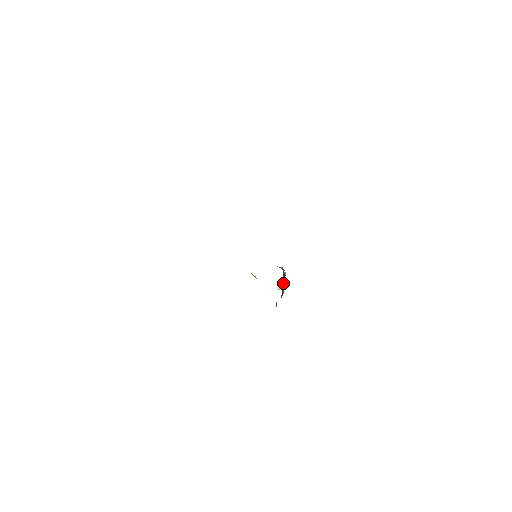
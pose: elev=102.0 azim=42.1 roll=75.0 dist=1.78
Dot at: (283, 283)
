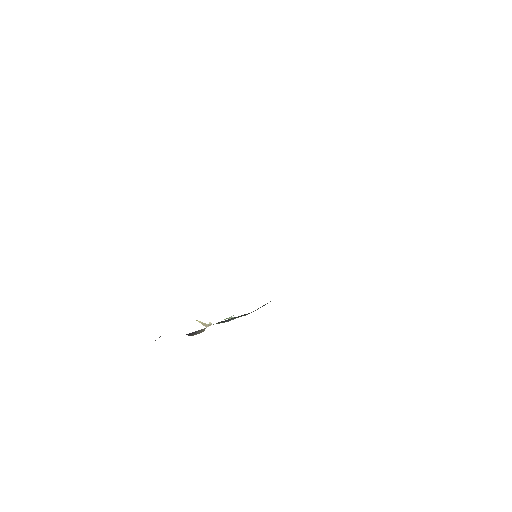
Dot at: occluded
